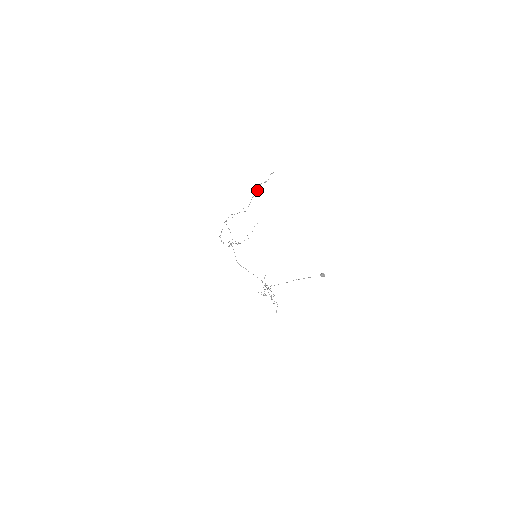
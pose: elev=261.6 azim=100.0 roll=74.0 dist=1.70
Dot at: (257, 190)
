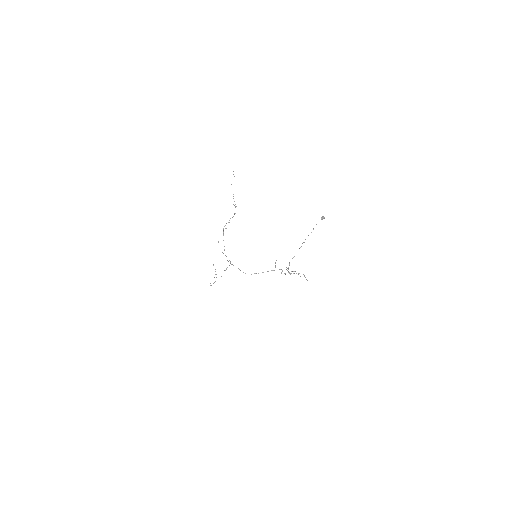
Dot at: occluded
